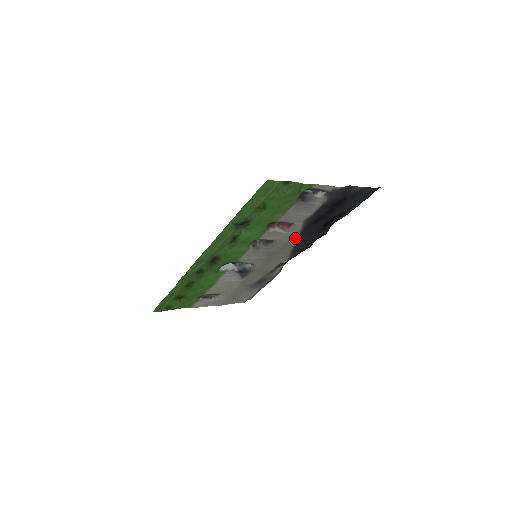
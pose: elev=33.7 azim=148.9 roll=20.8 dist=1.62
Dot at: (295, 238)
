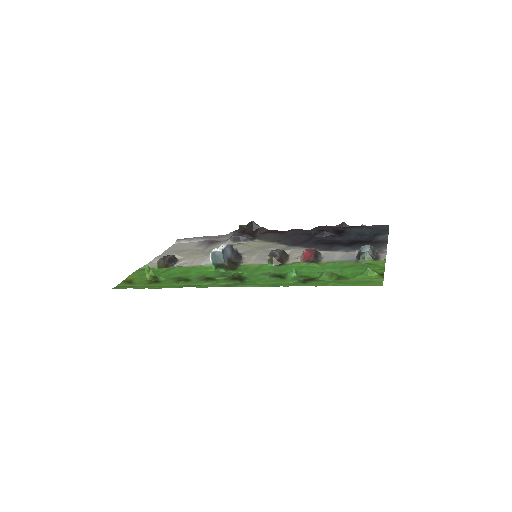
Dot at: (299, 247)
